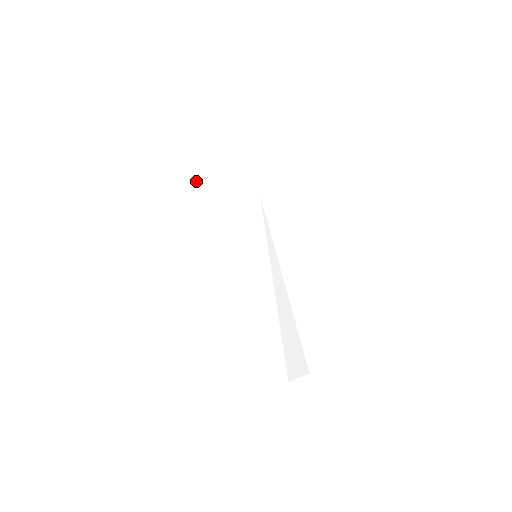
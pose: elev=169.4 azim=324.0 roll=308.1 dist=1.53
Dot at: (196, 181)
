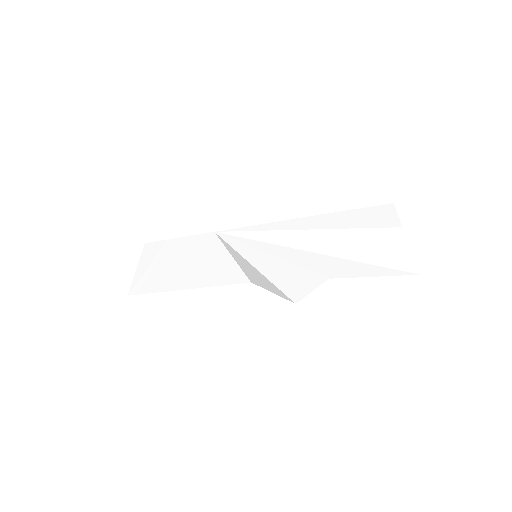
Dot at: (156, 289)
